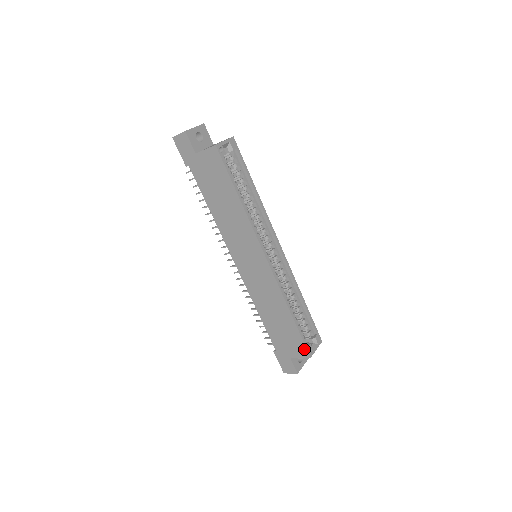
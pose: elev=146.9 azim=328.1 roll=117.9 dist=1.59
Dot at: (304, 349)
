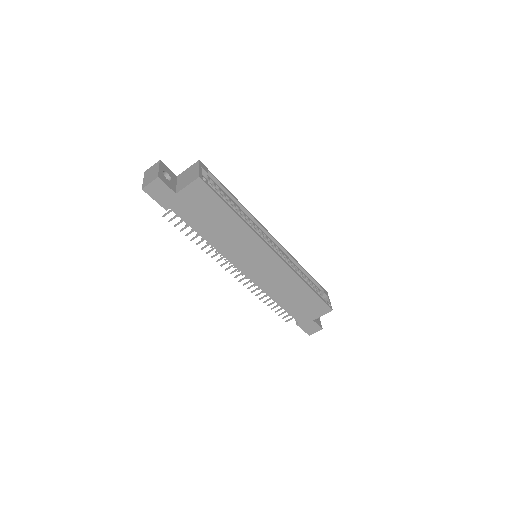
Dot at: (325, 307)
